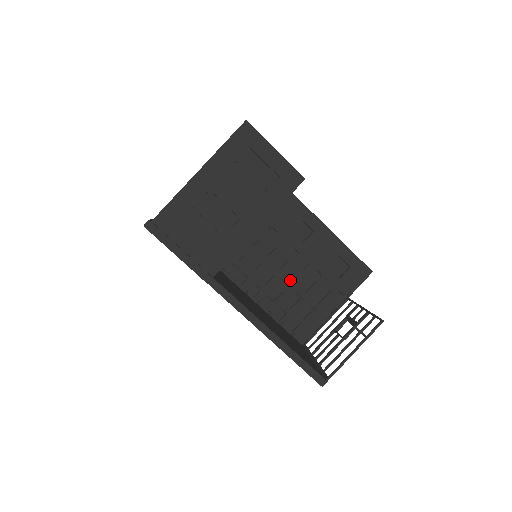
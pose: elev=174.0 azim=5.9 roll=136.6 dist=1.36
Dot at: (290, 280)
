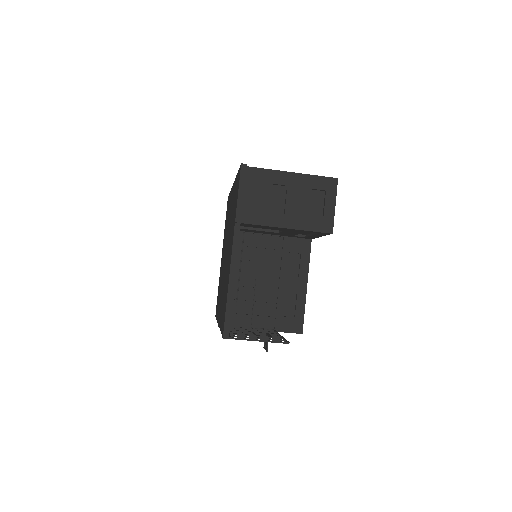
Dot at: (259, 286)
